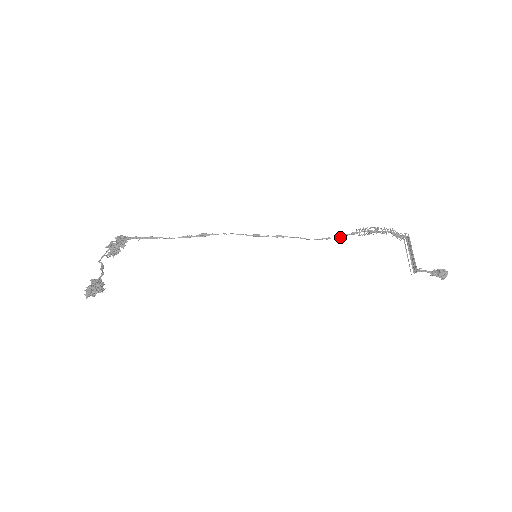
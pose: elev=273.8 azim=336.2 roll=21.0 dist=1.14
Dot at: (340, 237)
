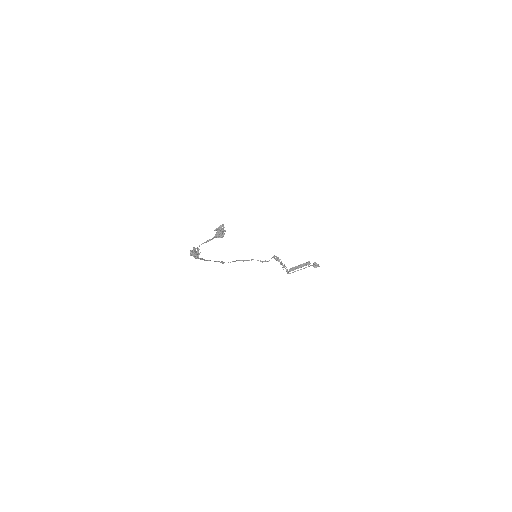
Dot at: occluded
